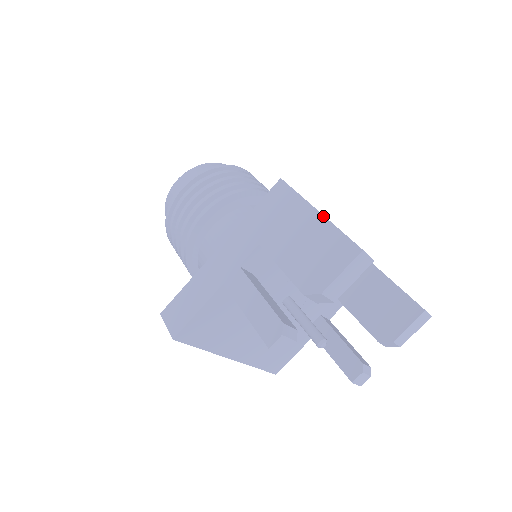
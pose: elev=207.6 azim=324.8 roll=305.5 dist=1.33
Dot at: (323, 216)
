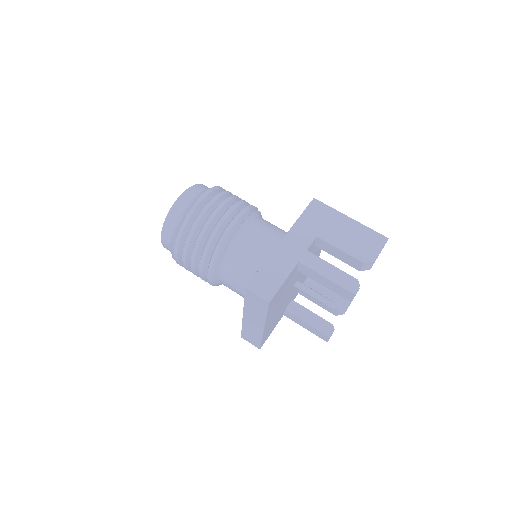
Dot at: (356, 221)
